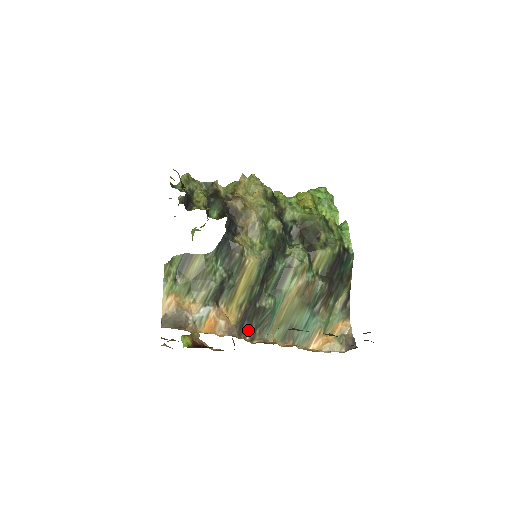
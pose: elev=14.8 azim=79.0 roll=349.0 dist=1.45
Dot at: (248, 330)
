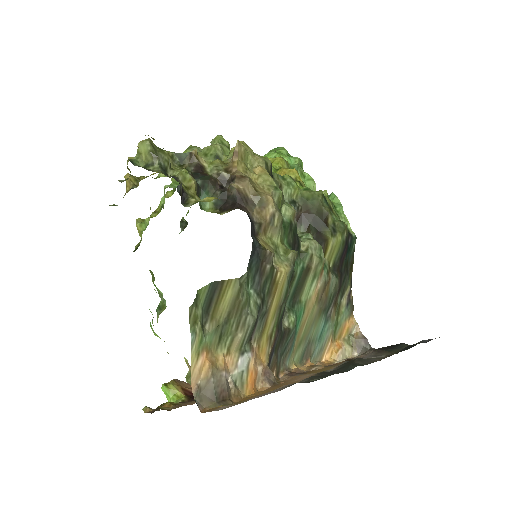
Dot at: (274, 364)
